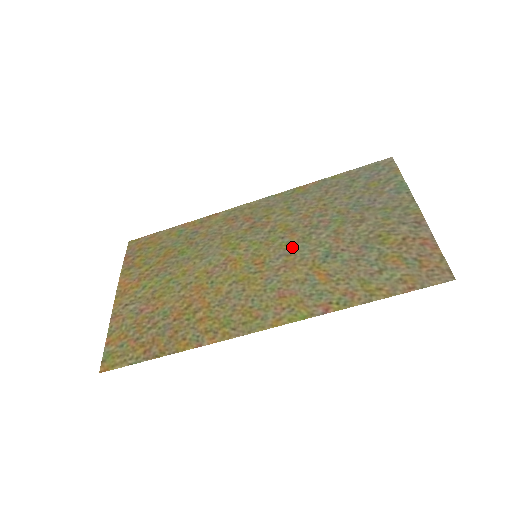
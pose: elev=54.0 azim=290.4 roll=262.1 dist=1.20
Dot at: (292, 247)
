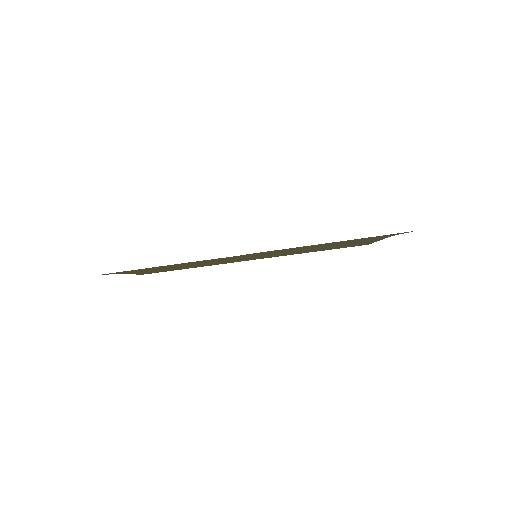
Dot at: occluded
